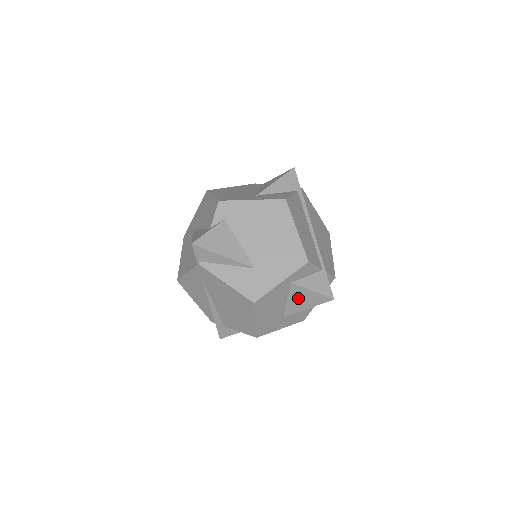
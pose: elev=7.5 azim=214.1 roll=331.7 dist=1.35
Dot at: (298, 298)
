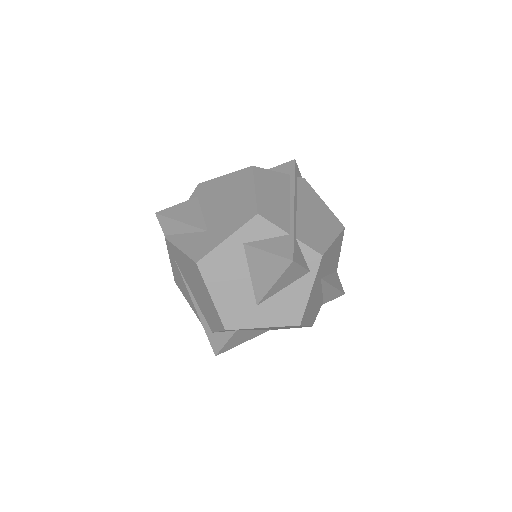
Dot at: (259, 268)
